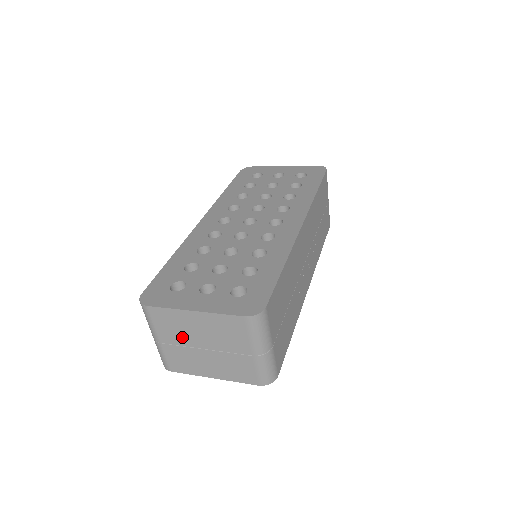
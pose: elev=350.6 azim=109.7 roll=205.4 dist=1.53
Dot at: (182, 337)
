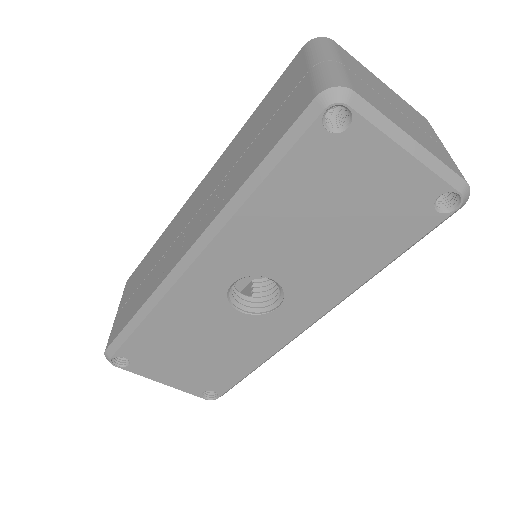
Dot at: (371, 84)
